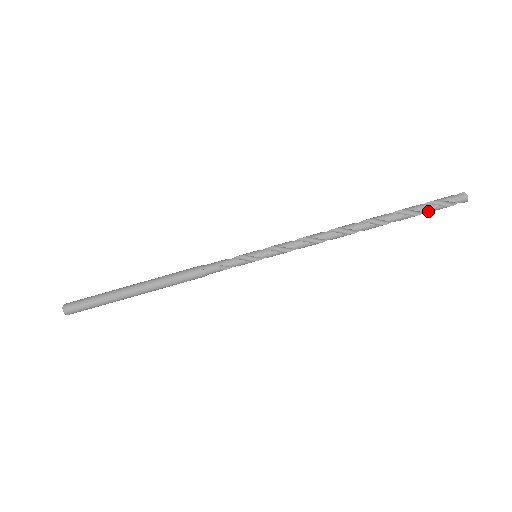
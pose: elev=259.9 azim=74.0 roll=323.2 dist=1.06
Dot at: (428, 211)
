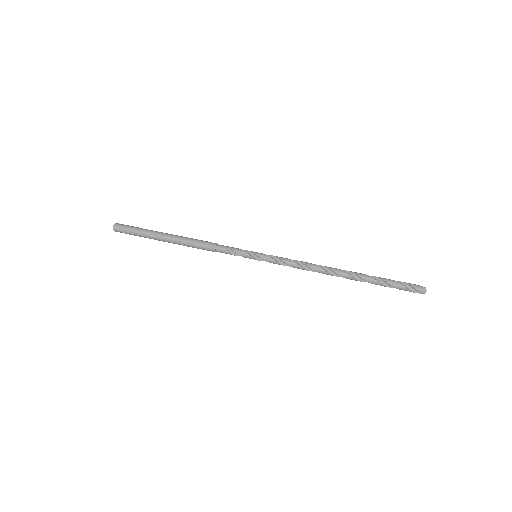
Dot at: (392, 285)
